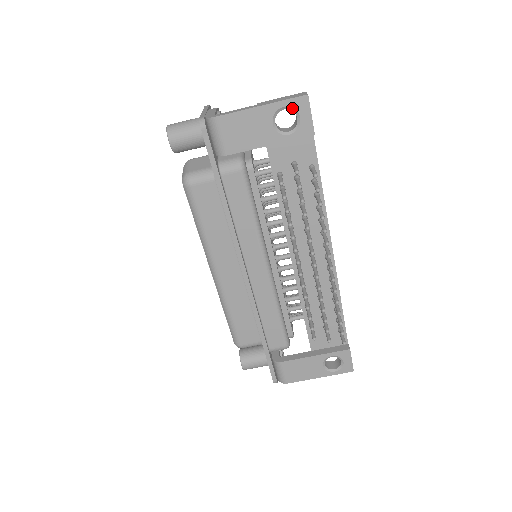
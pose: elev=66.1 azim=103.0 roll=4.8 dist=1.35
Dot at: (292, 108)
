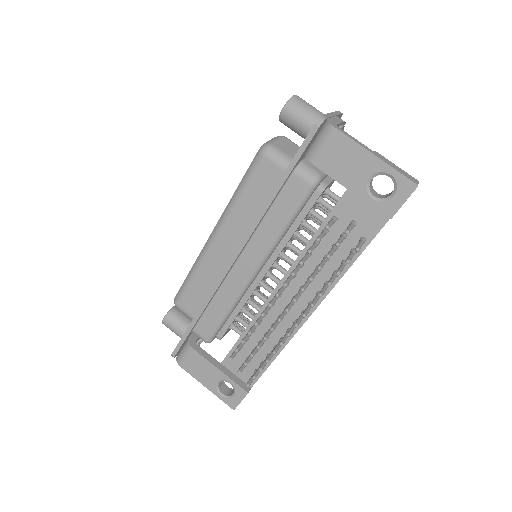
Dot at: (396, 182)
